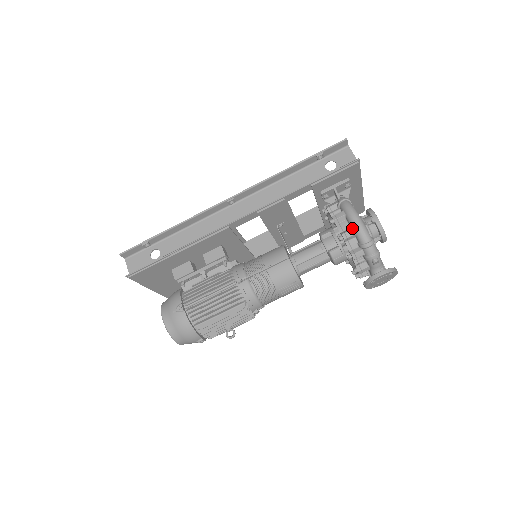
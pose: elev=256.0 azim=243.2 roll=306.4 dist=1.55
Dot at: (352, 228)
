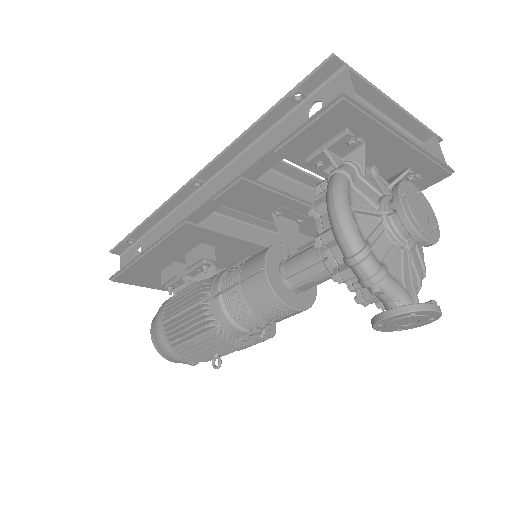
Dot at: (330, 227)
